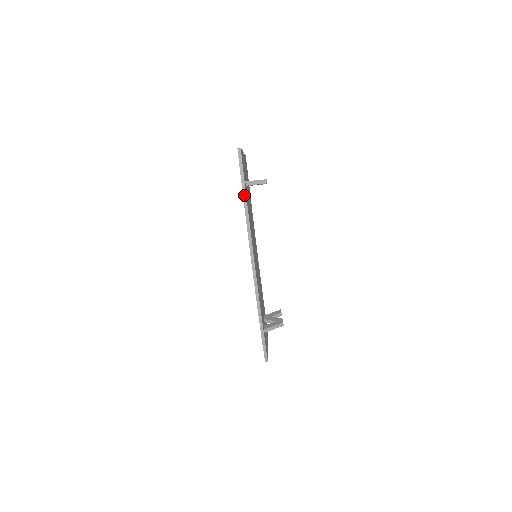
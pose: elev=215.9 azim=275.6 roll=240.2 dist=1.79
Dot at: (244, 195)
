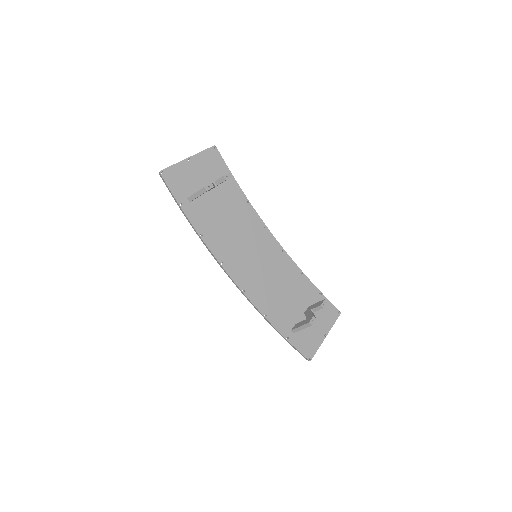
Dot at: (185, 216)
